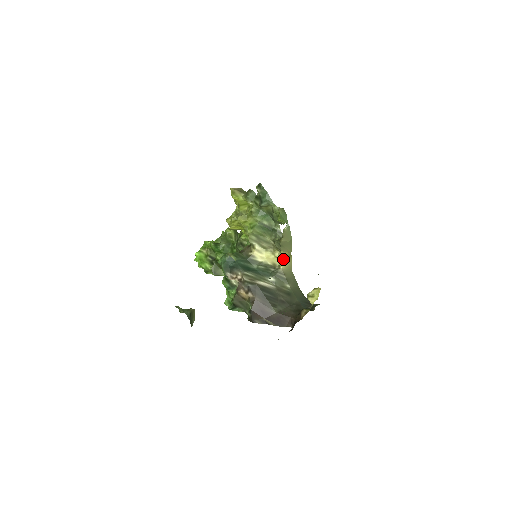
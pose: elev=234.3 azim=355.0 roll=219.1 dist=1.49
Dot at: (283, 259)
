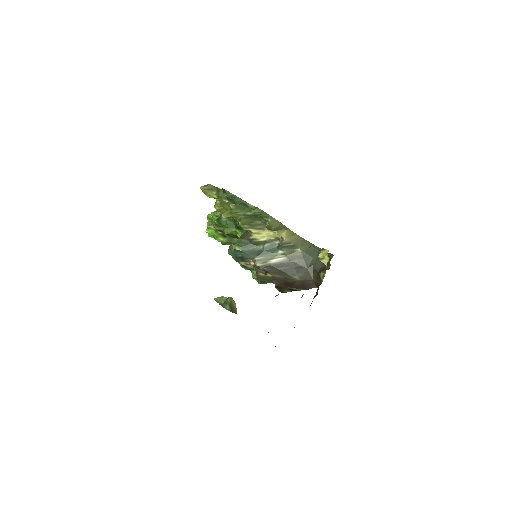
Dot at: (282, 233)
